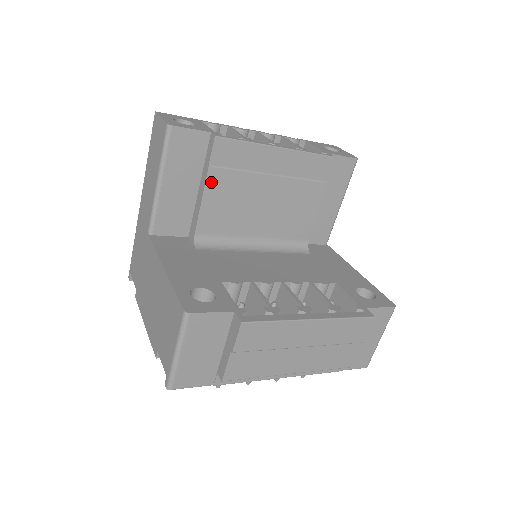
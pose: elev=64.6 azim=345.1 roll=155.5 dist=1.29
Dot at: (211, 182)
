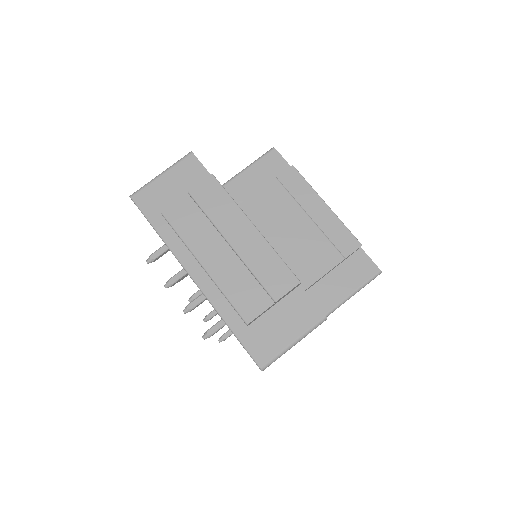
Dot at: (269, 187)
